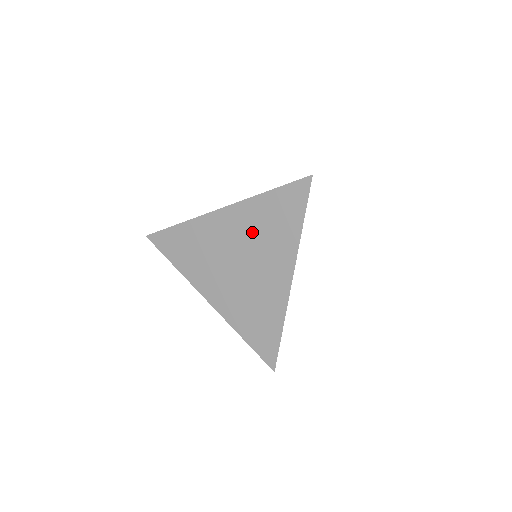
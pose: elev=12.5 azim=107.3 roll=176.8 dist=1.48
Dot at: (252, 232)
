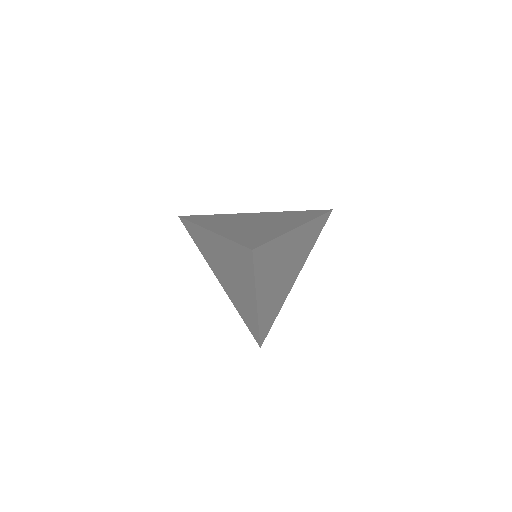
Dot at: (229, 260)
